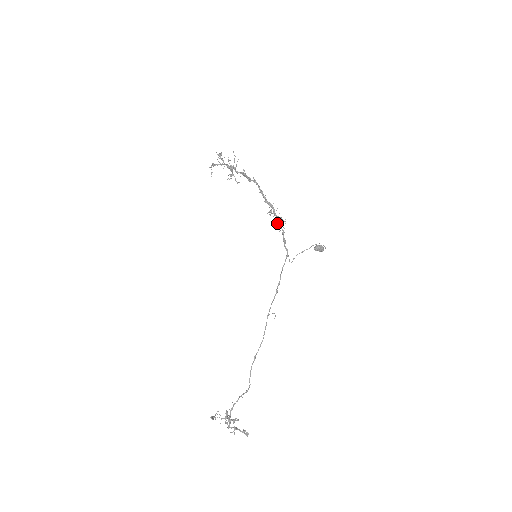
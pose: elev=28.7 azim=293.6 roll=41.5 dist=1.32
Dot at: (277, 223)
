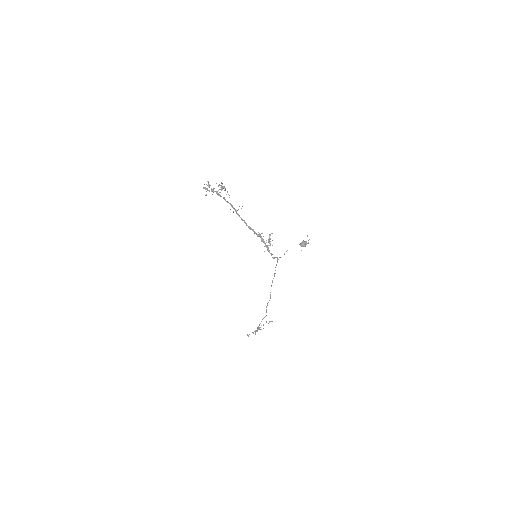
Dot at: (266, 247)
